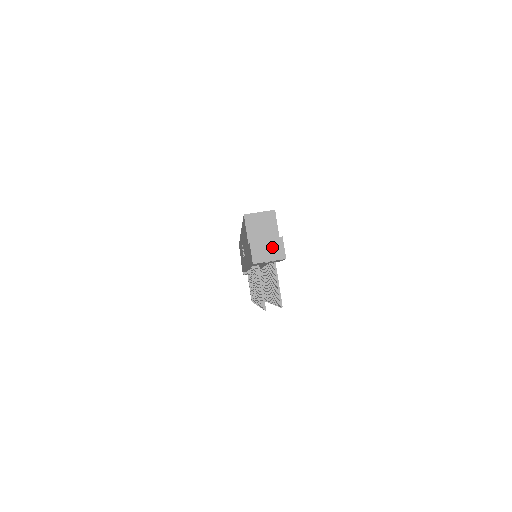
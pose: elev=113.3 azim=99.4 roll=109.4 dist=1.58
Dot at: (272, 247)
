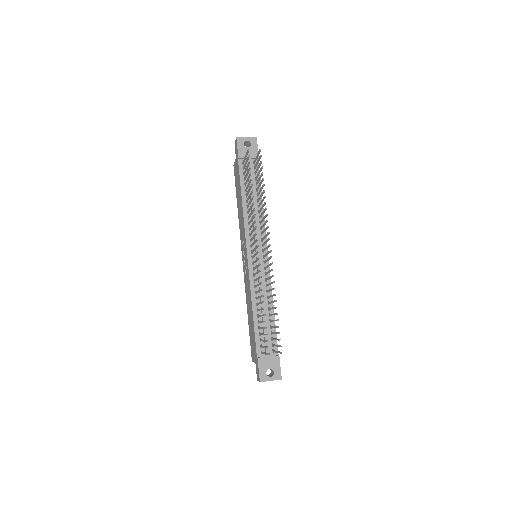
Dot at: occluded
